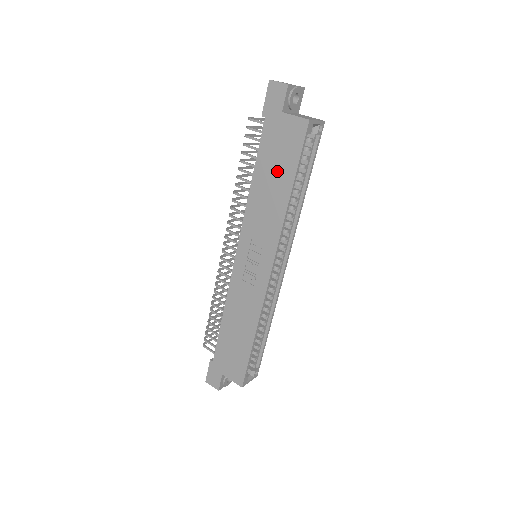
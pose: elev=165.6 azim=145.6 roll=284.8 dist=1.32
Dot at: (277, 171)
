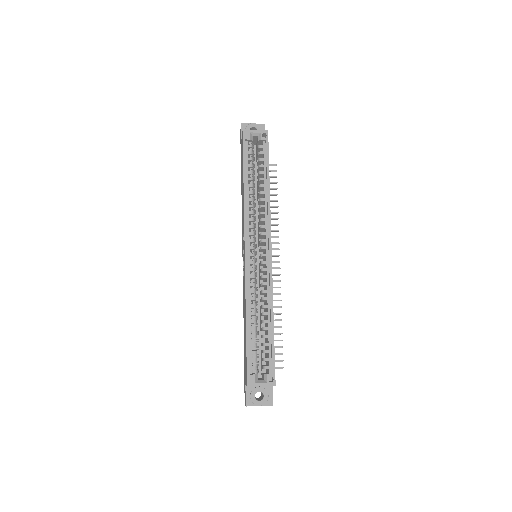
Dot at: (242, 177)
